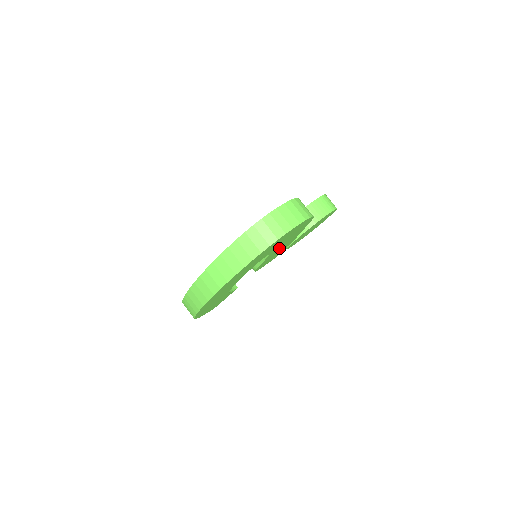
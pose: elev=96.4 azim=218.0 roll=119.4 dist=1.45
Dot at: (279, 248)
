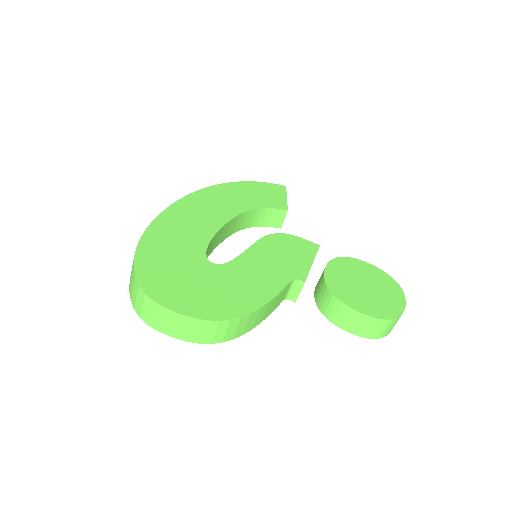
Dot at: occluded
